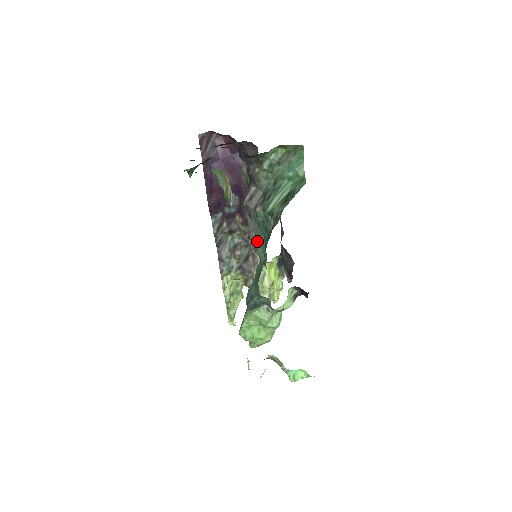
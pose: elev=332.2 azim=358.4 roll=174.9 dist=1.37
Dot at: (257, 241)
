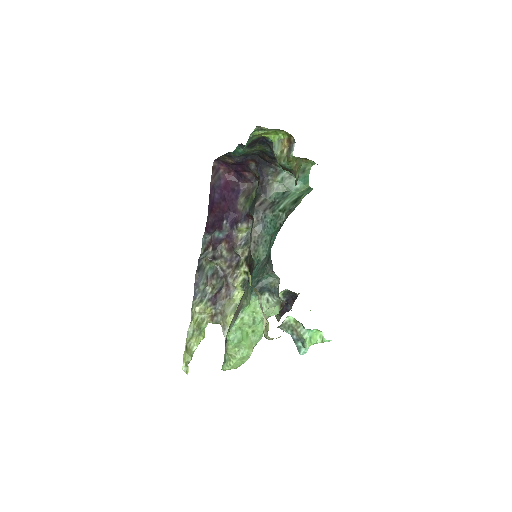
Dot at: (259, 242)
